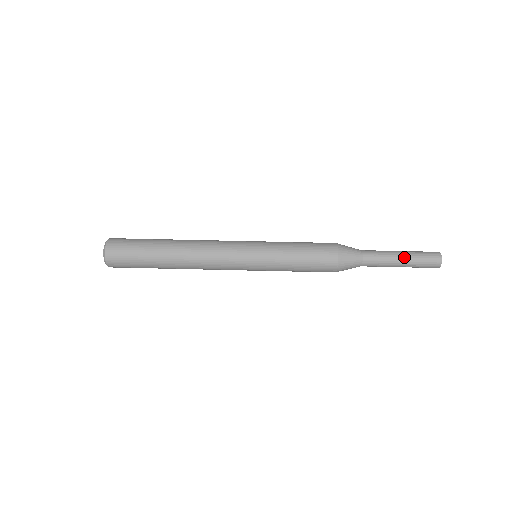
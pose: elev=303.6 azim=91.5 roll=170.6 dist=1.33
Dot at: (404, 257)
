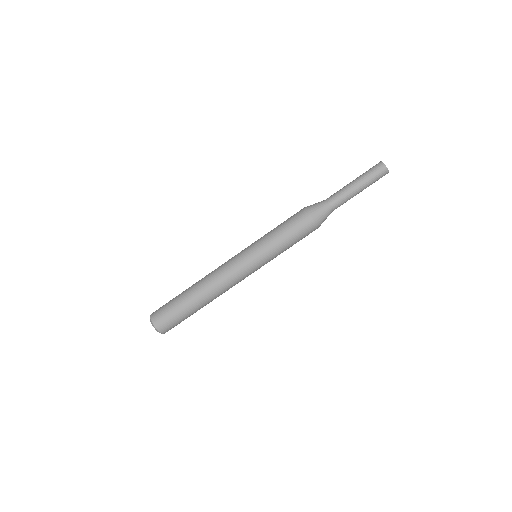
Dot at: occluded
